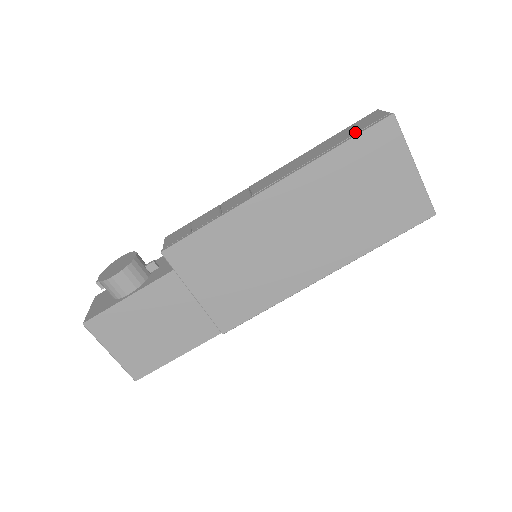
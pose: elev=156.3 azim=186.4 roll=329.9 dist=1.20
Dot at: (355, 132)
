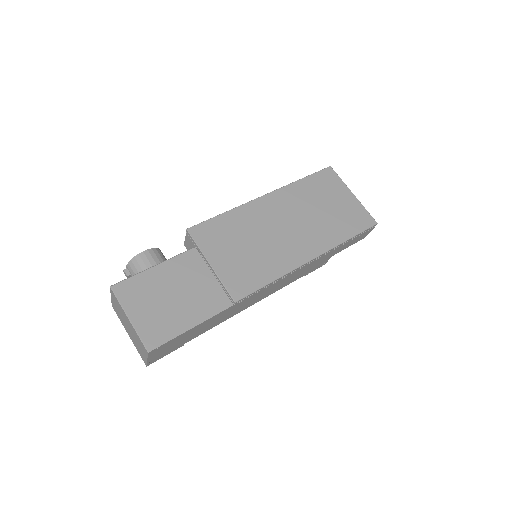
Dot at: occluded
